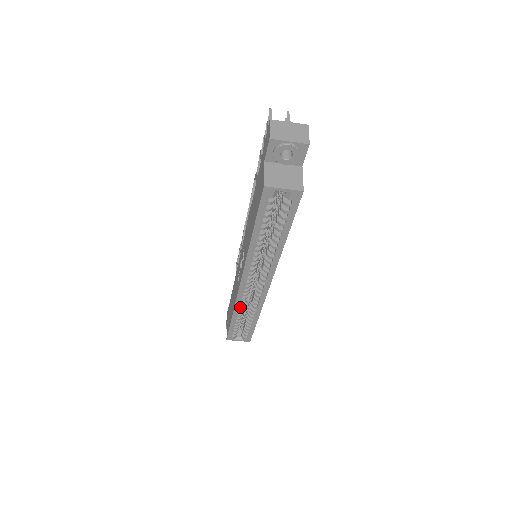
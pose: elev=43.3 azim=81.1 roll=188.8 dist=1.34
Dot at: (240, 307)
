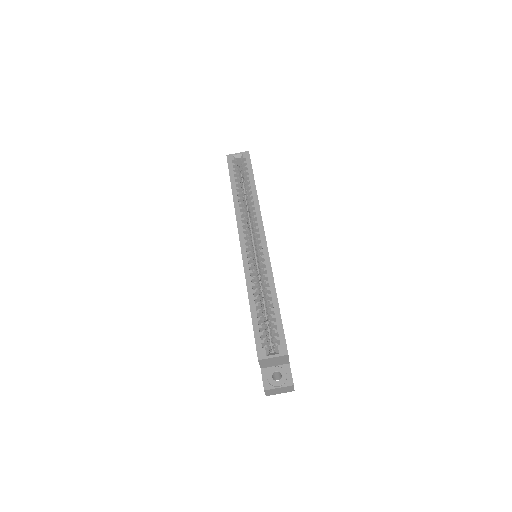
Dot at: (252, 284)
